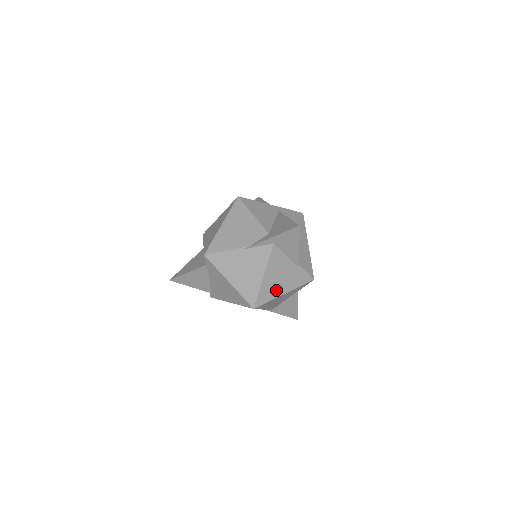
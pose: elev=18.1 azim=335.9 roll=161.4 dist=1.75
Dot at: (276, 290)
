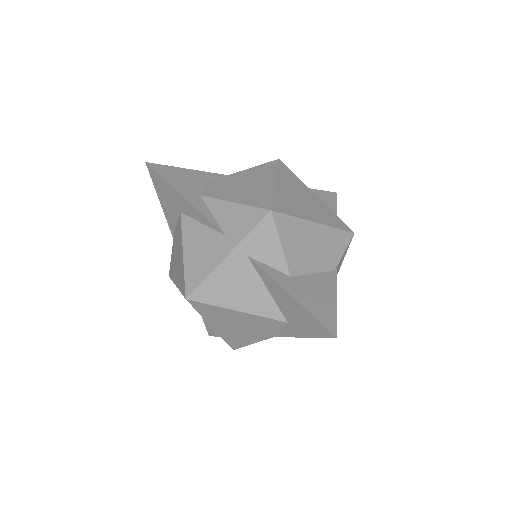
Dot at: occluded
